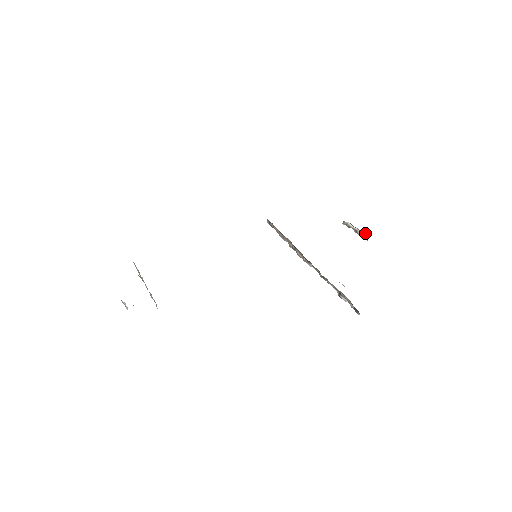
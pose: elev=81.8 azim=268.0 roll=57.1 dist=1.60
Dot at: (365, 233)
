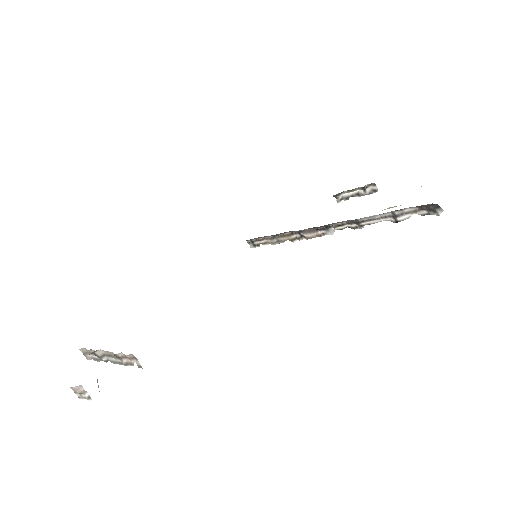
Dot at: (369, 185)
